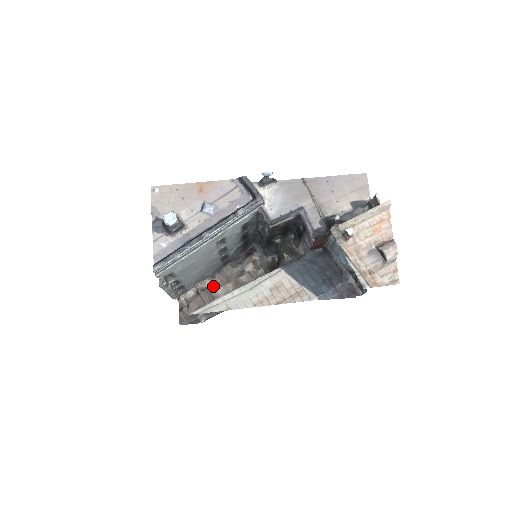
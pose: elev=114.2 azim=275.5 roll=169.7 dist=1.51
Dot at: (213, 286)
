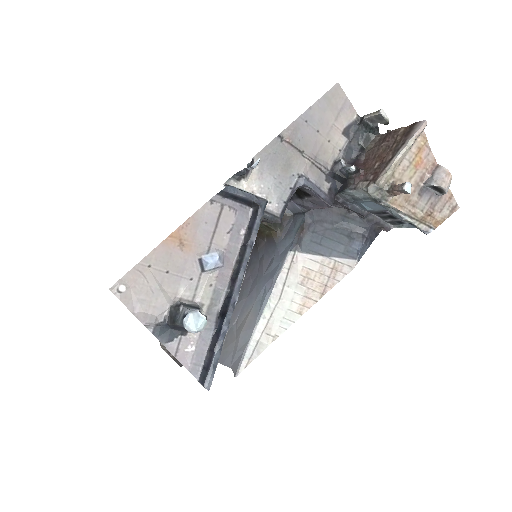
Dot at: occluded
